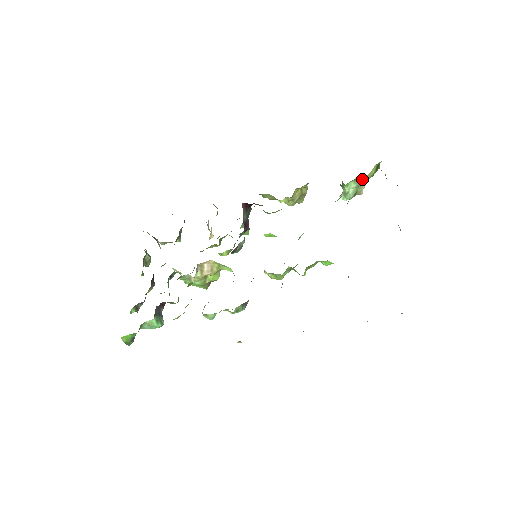
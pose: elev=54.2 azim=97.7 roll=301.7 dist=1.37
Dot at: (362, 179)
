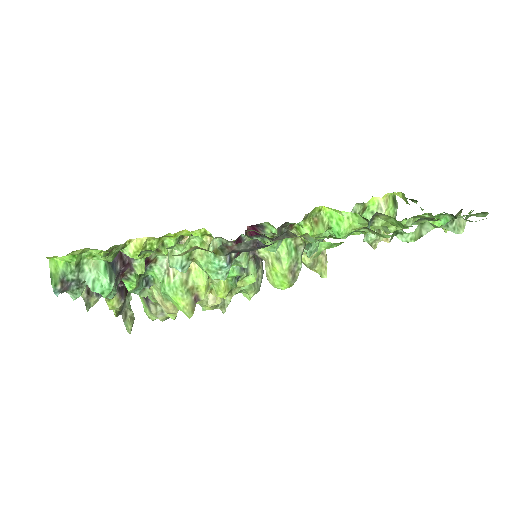
Dot at: (380, 208)
